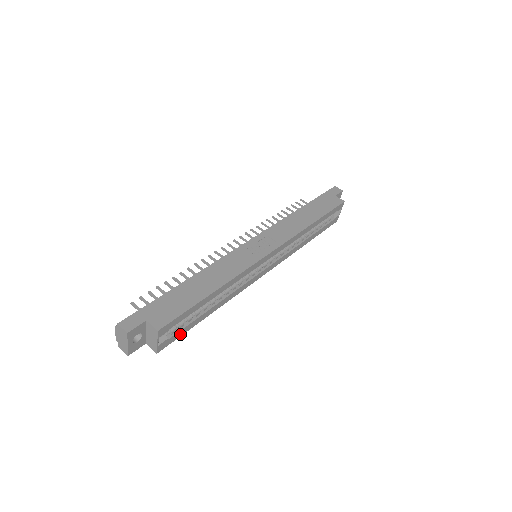
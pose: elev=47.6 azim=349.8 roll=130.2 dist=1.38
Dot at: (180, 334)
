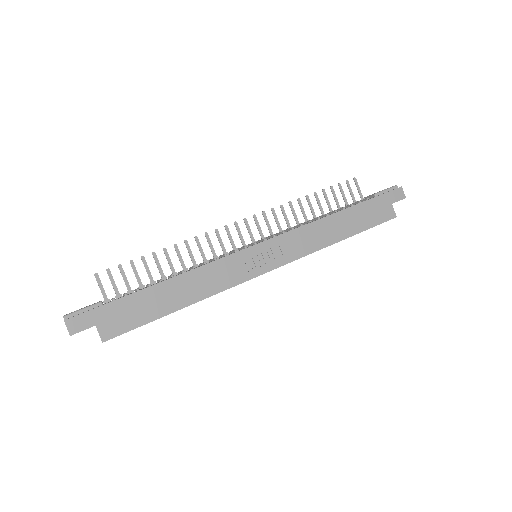
Dot at: occluded
